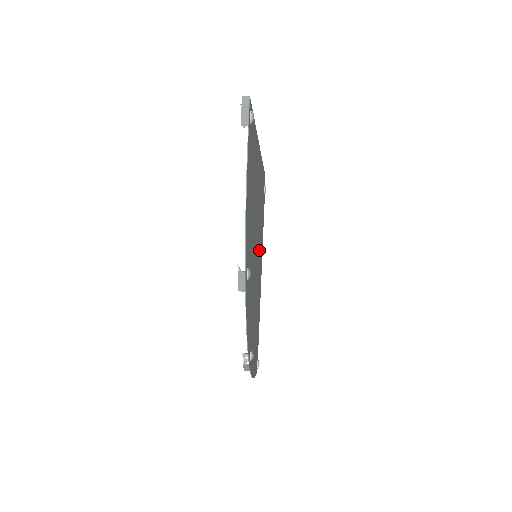
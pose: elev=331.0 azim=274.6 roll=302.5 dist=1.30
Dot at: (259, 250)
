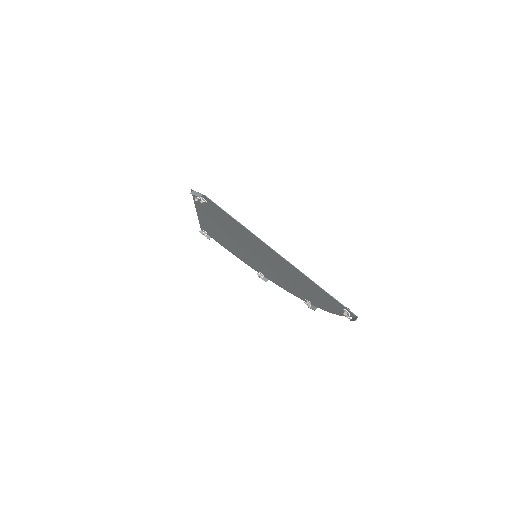
Dot at: (230, 234)
